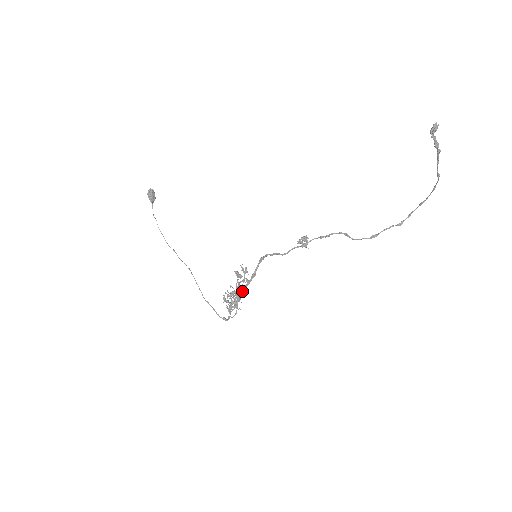
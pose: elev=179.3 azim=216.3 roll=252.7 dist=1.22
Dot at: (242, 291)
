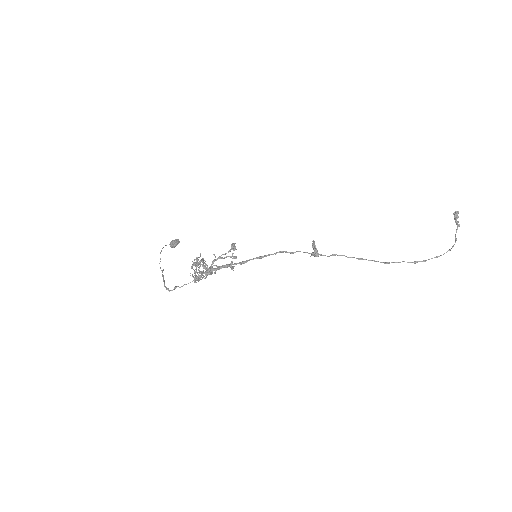
Dot at: (219, 266)
